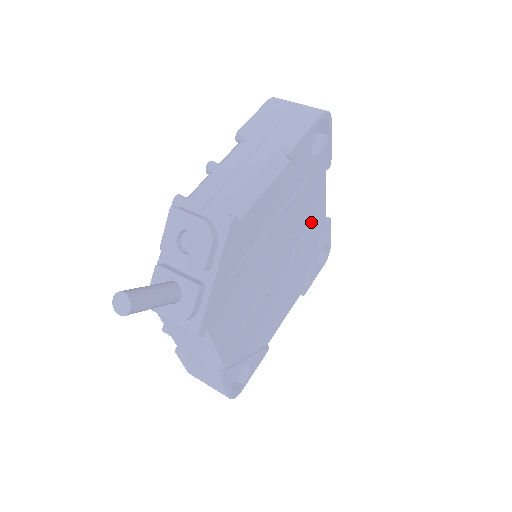
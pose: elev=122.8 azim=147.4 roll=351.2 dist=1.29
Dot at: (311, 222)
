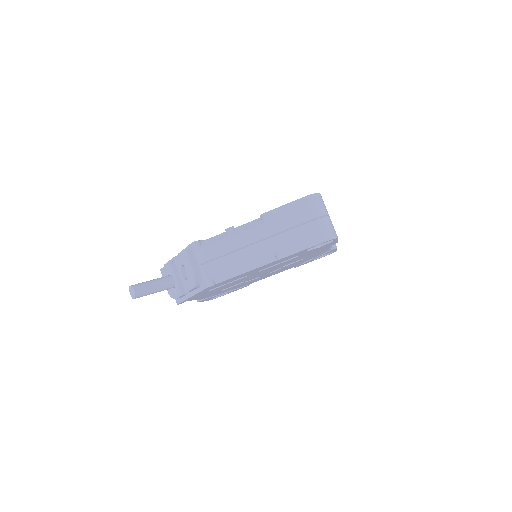
Dot at: (308, 256)
